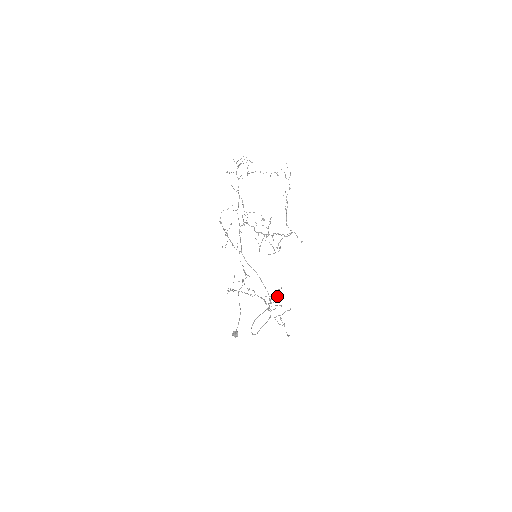
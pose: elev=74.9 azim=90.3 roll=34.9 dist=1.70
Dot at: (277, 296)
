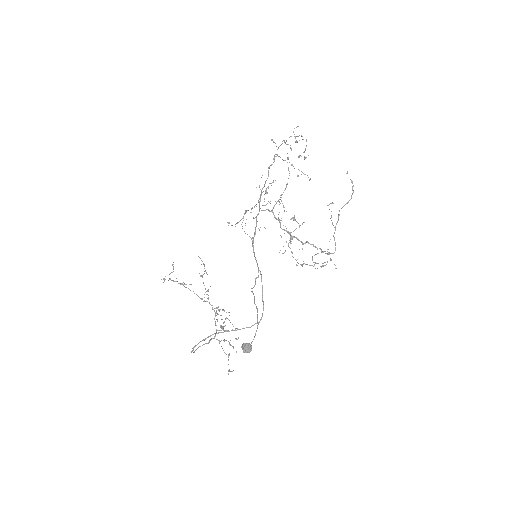
Dot at: (221, 315)
